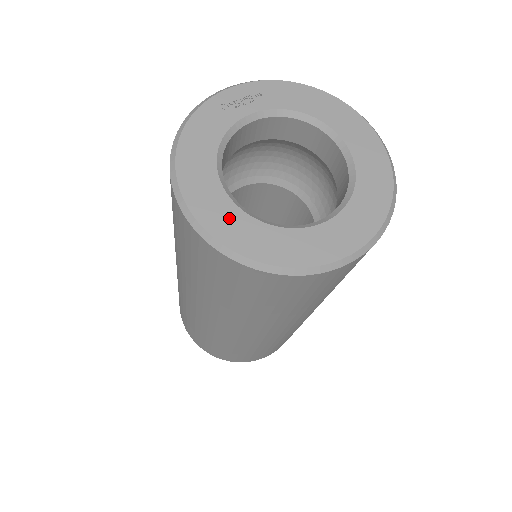
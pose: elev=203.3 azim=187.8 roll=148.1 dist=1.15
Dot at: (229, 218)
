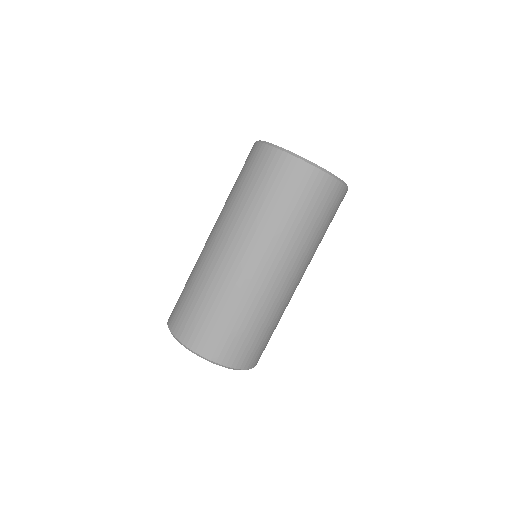
Dot at: occluded
